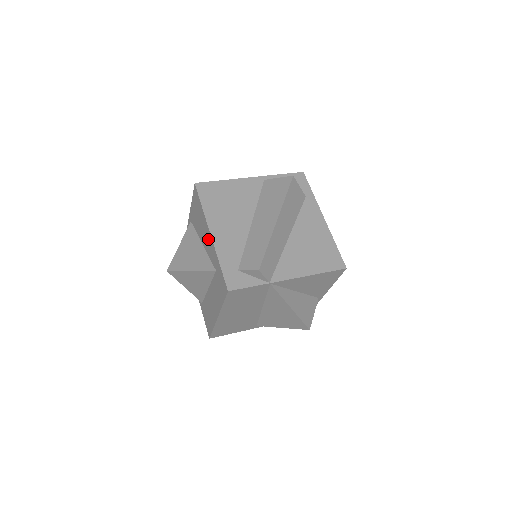
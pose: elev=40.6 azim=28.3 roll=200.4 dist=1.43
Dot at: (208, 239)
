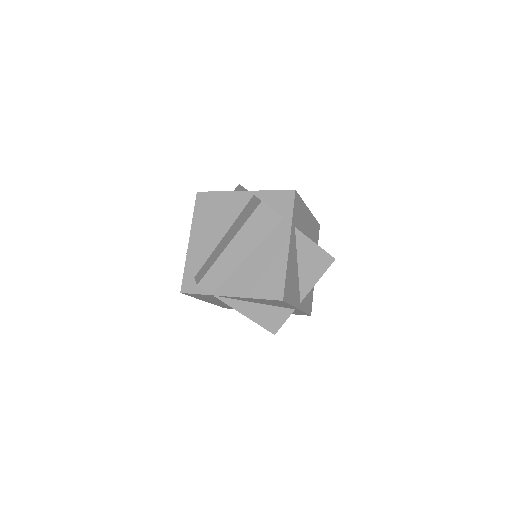
Dot at: occluded
